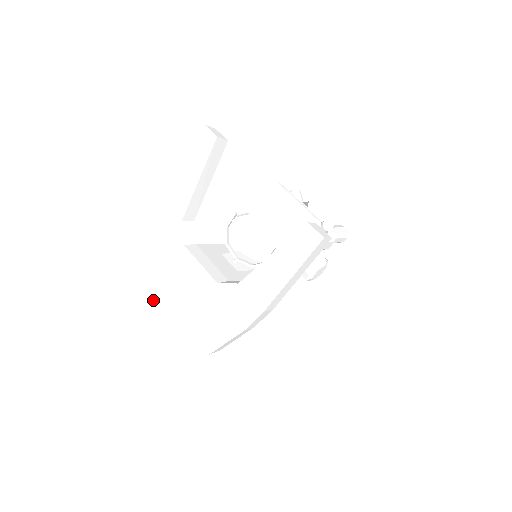
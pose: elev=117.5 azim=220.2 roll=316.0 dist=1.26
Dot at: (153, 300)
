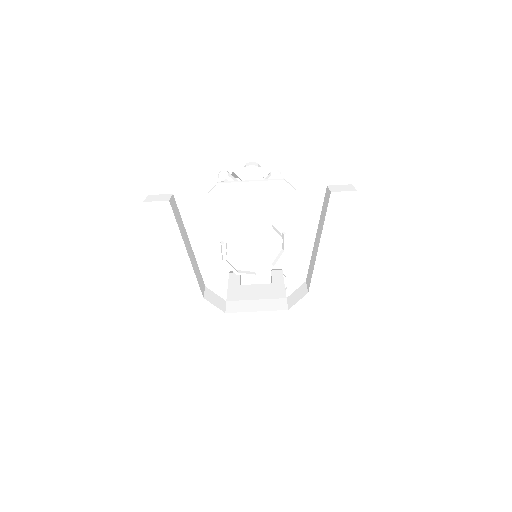
Dot at: (237, 377)
